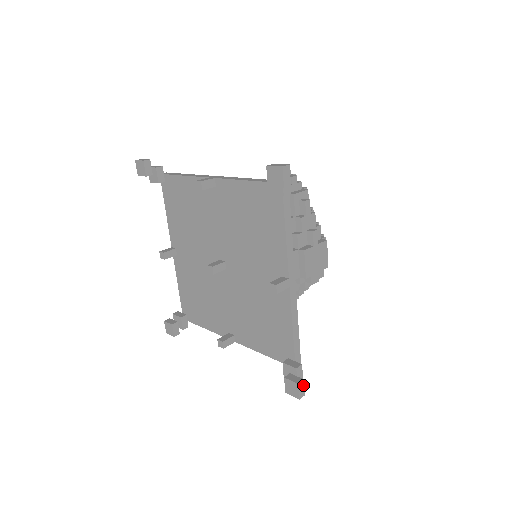
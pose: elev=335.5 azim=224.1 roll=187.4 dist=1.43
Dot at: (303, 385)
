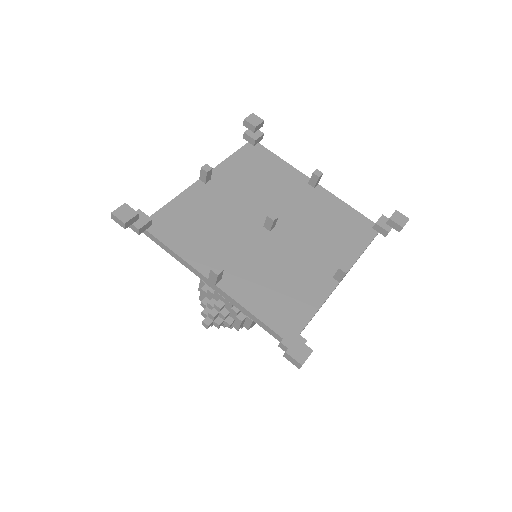
Dot at: occluded
